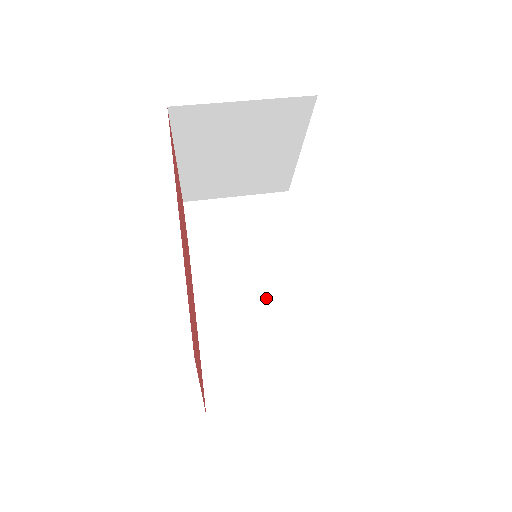
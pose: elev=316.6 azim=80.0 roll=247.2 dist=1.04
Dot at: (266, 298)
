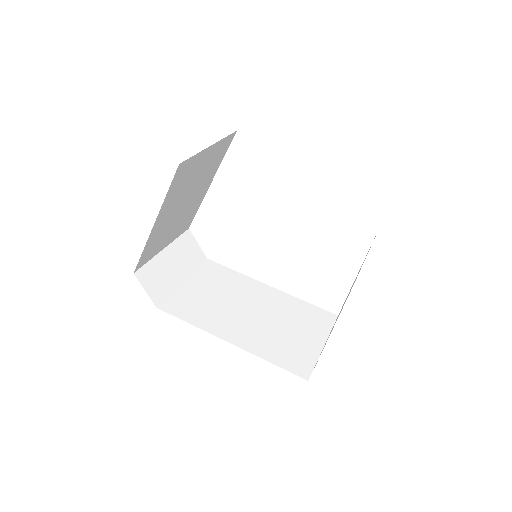
Dot at: (246, 301)
